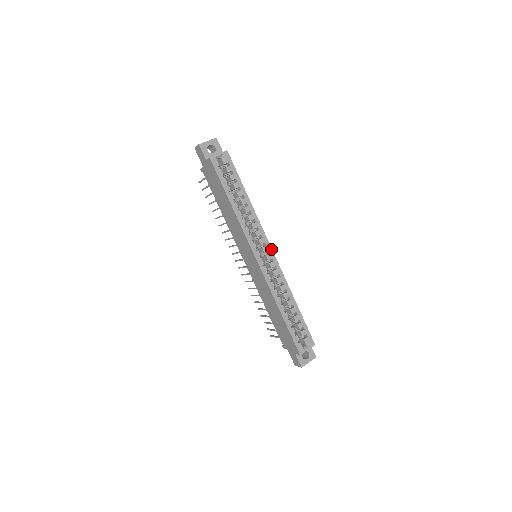
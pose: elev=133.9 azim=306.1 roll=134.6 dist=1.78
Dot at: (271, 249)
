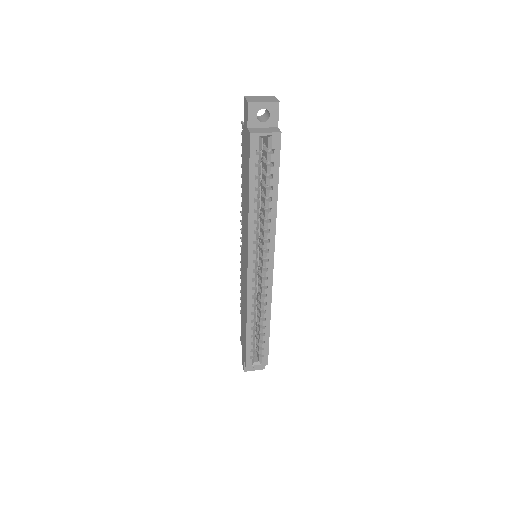
Dot at: (272, 267)
